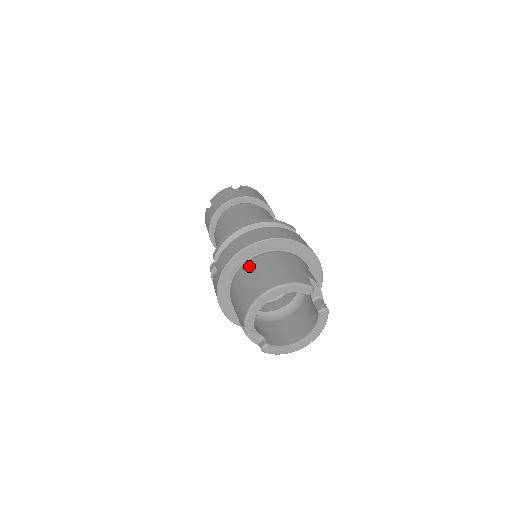
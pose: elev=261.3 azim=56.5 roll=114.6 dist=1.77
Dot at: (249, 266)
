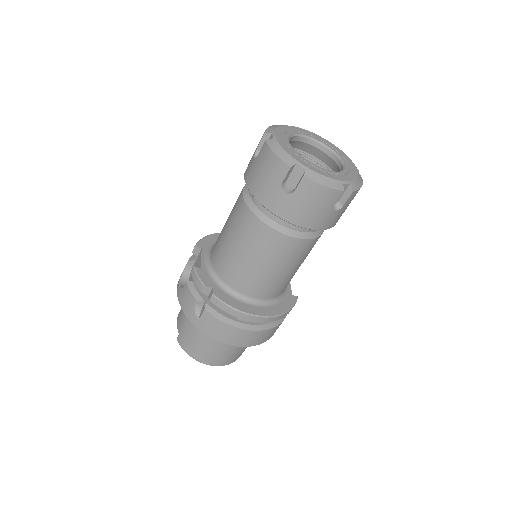
Dot at: occluded
